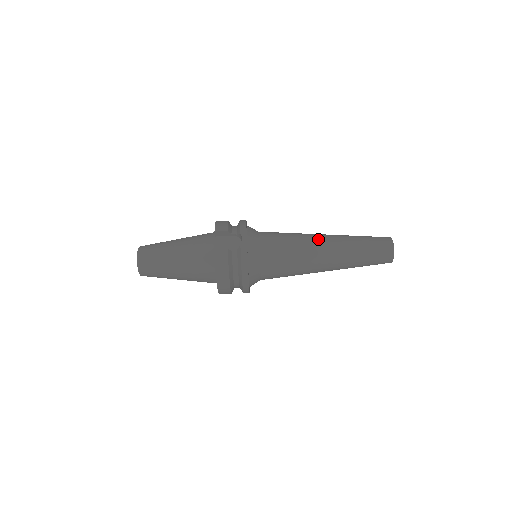
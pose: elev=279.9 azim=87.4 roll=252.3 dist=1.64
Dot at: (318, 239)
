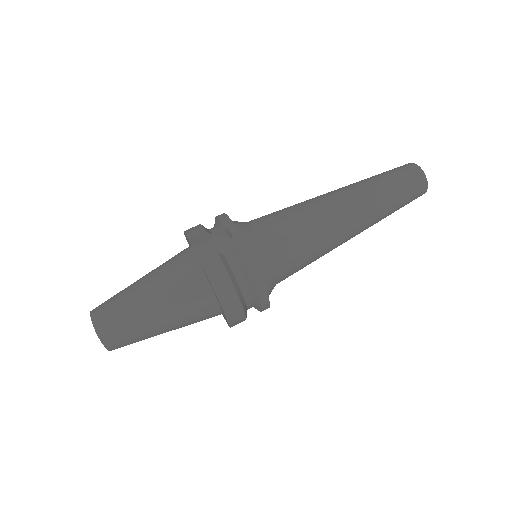
Dot at: (326, 197)
